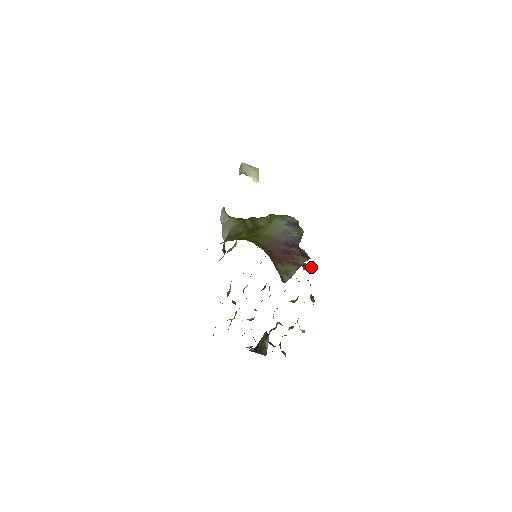
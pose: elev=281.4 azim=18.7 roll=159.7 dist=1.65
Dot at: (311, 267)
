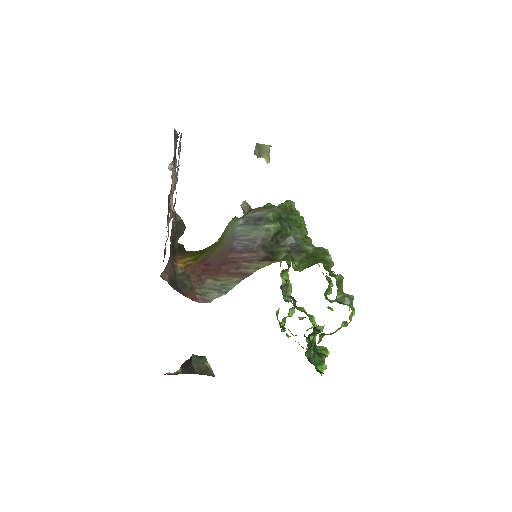
Dot at: (309, 265)
